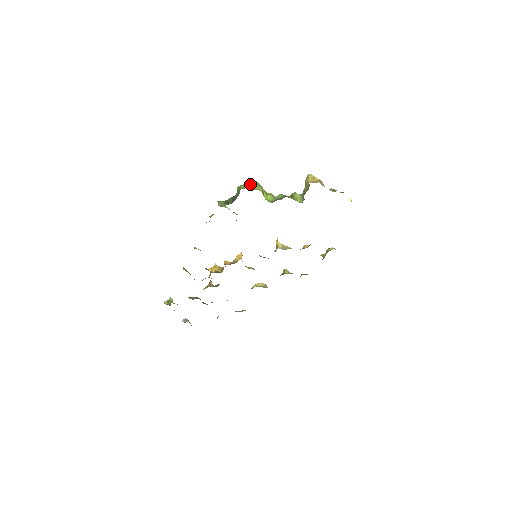
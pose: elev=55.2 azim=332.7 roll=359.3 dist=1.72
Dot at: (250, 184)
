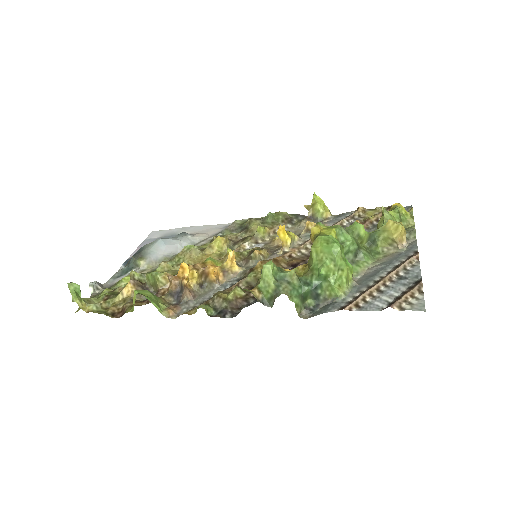
Dot at: (343, 270)
